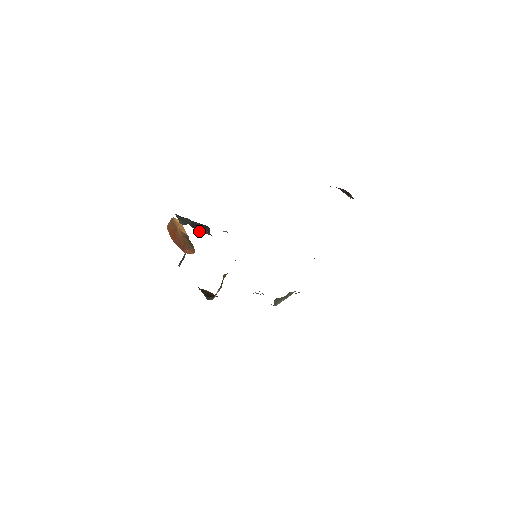
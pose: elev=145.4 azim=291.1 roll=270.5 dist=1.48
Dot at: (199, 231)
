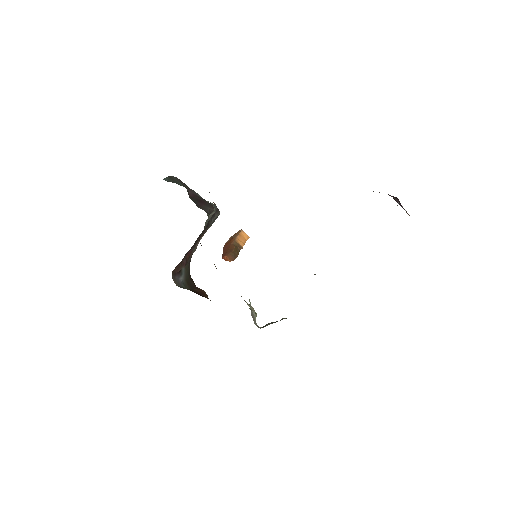
Dot at: (196, 204)
